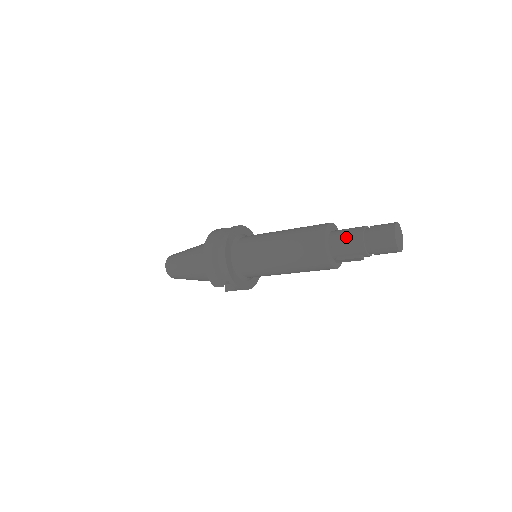
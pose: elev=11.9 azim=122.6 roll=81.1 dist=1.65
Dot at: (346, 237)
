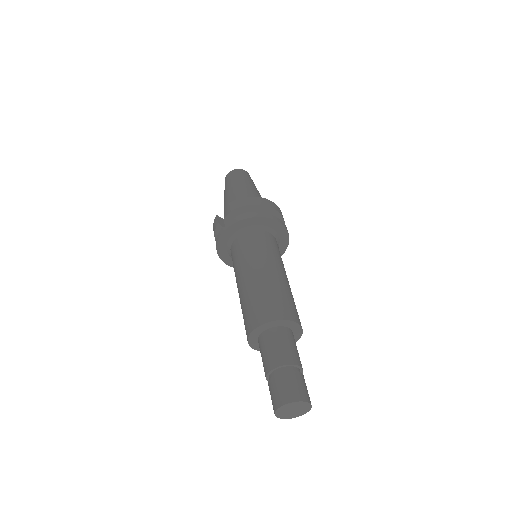
Dot at: occluded
